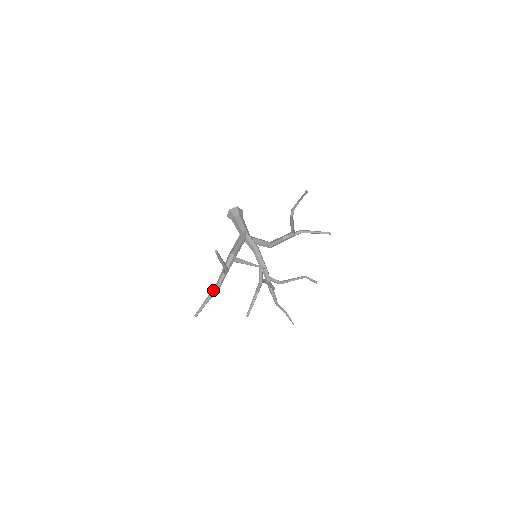
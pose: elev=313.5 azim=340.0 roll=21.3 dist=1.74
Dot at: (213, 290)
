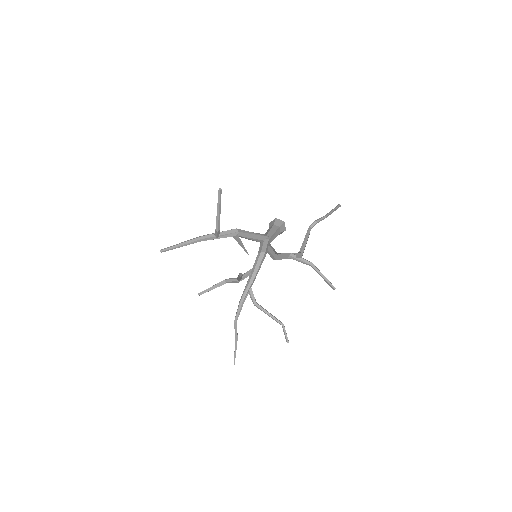
Dot at: (193, 239)
